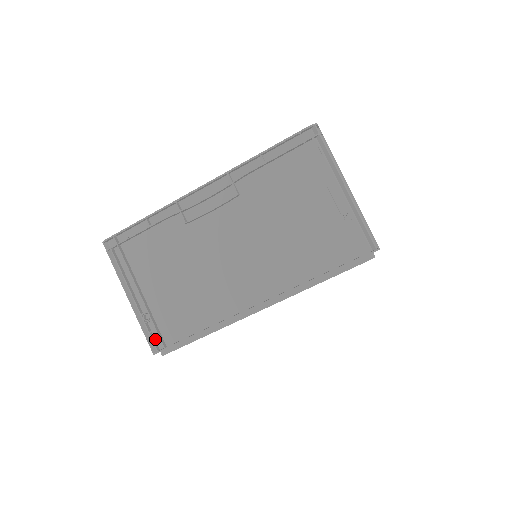
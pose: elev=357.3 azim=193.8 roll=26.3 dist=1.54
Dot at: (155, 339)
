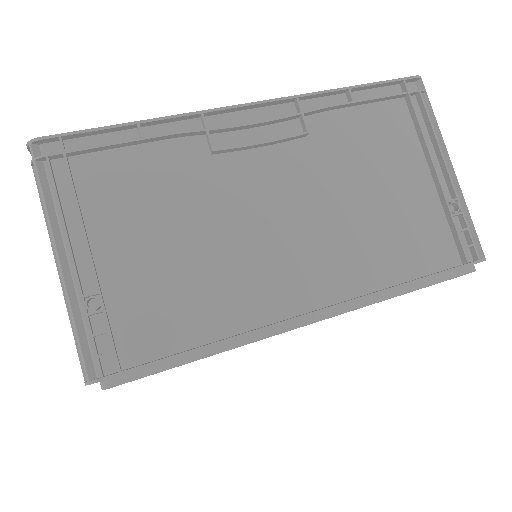
Dot at: (98, 352)
